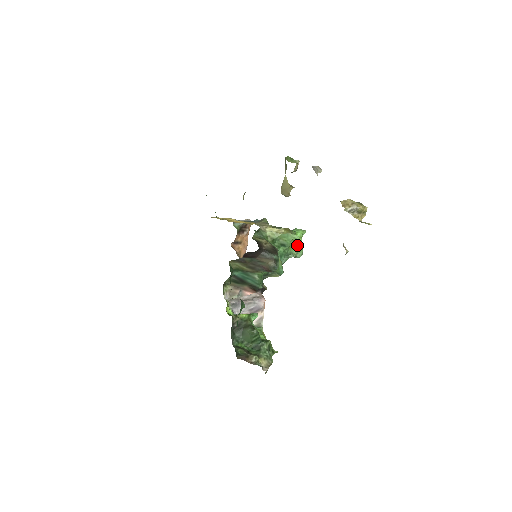
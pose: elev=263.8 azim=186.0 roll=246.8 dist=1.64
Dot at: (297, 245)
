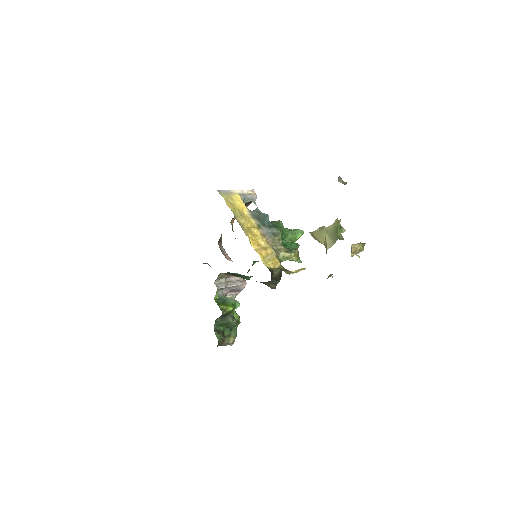
Dot at: occluded
